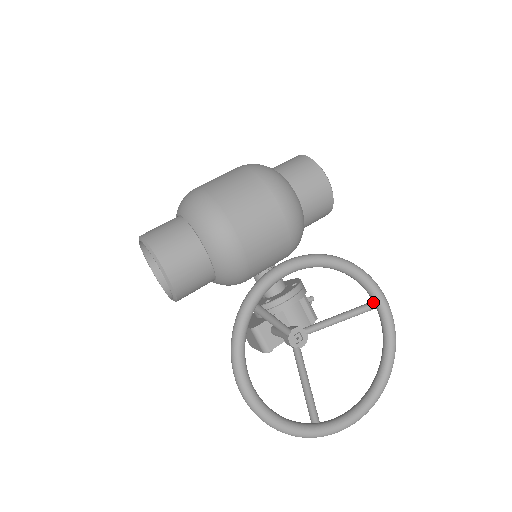
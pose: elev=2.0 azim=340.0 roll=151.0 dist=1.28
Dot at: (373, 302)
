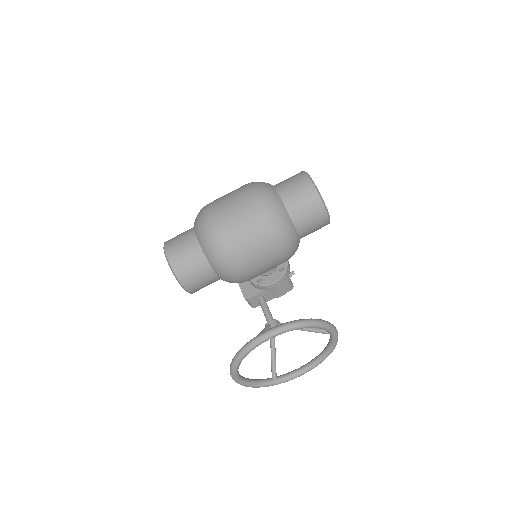
Dot at: (328, 332)
